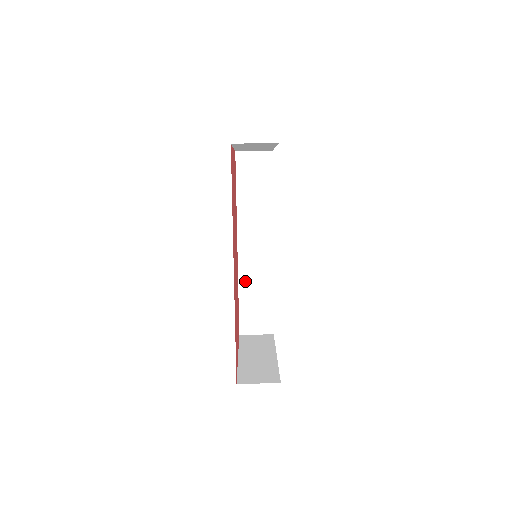
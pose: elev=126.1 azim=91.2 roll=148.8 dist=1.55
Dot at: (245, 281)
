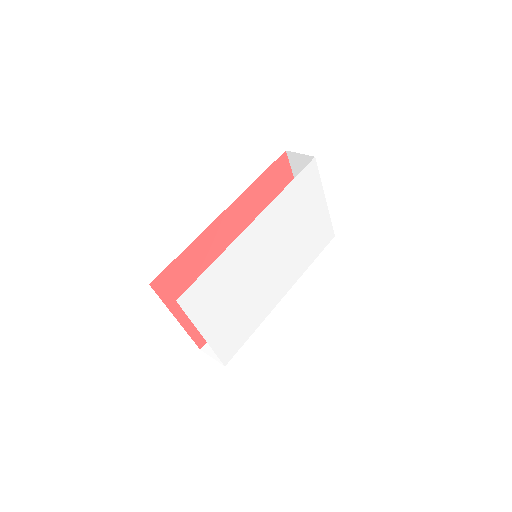
Dot at: occluded
